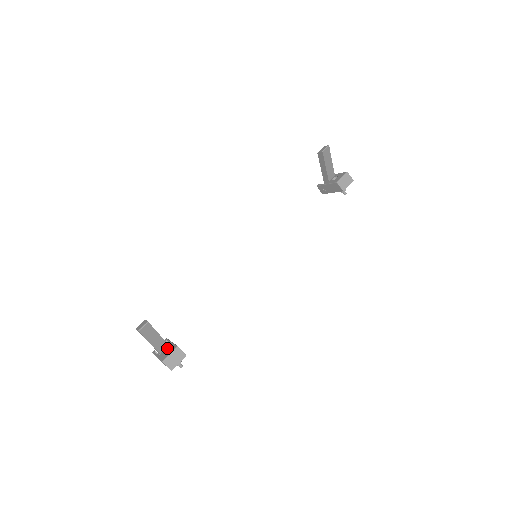
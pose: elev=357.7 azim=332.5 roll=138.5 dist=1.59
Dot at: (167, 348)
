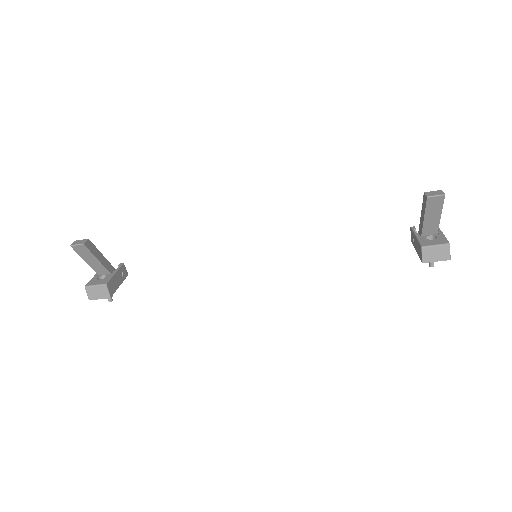
Dot at: (106, 275)
